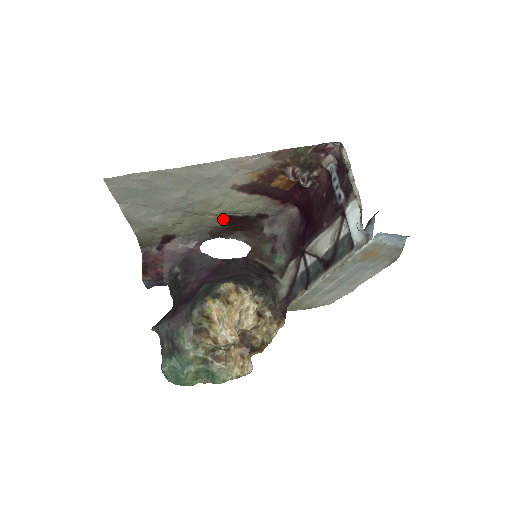
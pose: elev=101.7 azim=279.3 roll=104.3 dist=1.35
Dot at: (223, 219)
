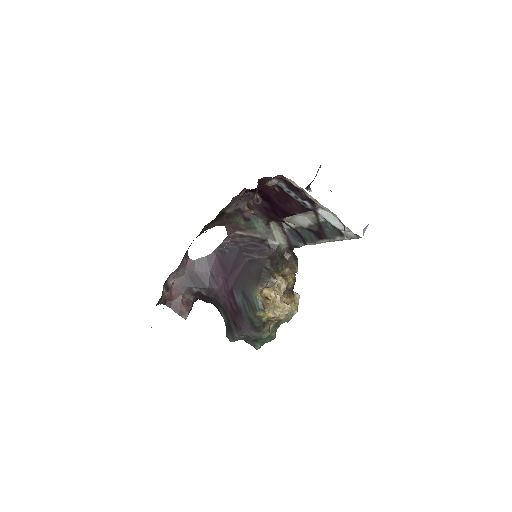
Dot at: occluded
